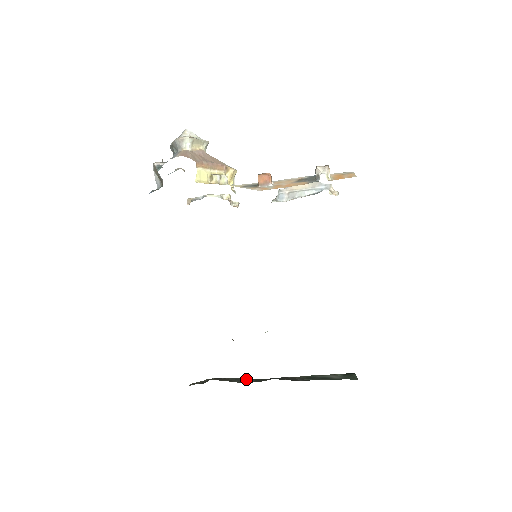
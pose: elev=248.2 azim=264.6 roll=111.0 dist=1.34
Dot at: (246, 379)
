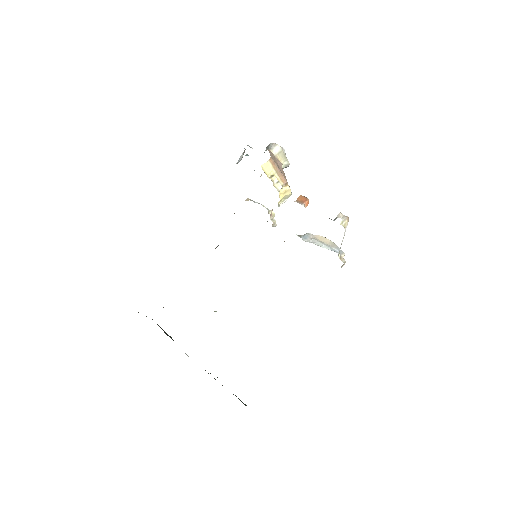
Dot at: (171, 337)
